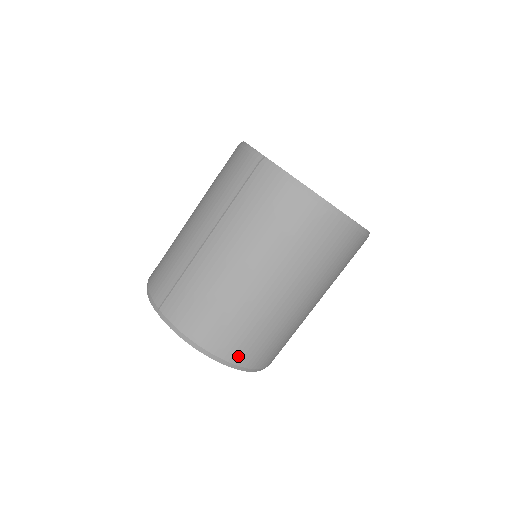
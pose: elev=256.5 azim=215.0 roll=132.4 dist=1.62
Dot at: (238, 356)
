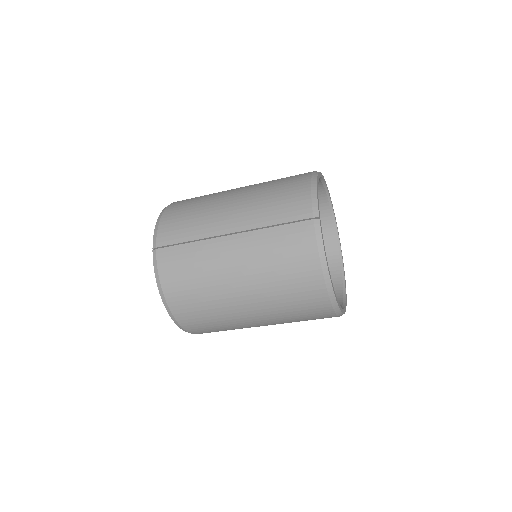
Dot at: (187, 323)
